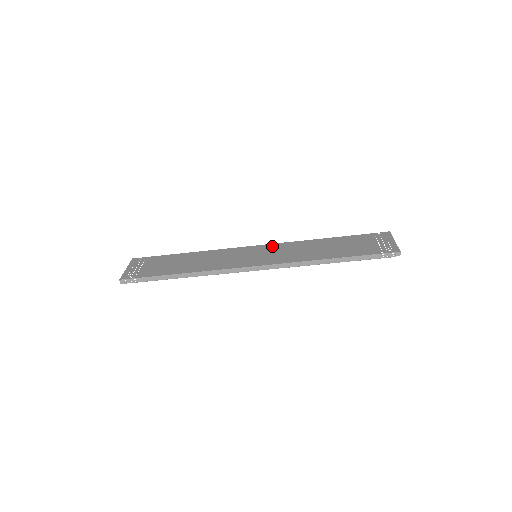
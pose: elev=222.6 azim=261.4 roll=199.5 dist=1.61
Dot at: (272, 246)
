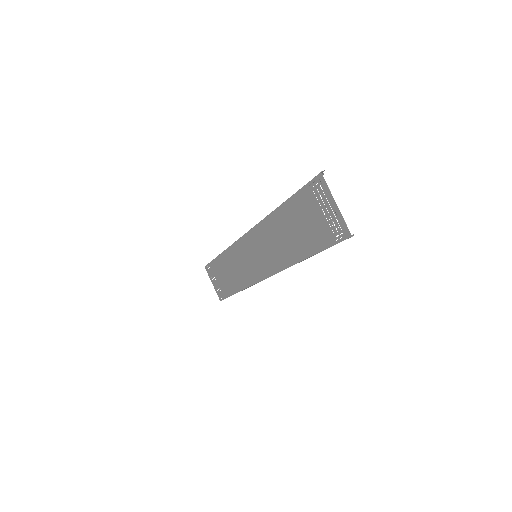
Dot at: (254, 235)
